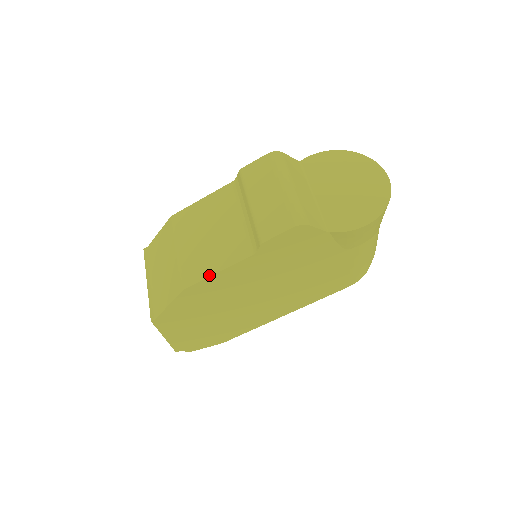
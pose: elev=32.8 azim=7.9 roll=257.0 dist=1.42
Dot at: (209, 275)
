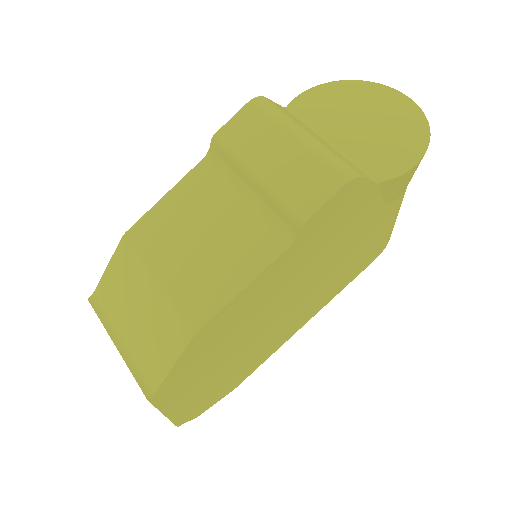
Dot at: (230, 298)
